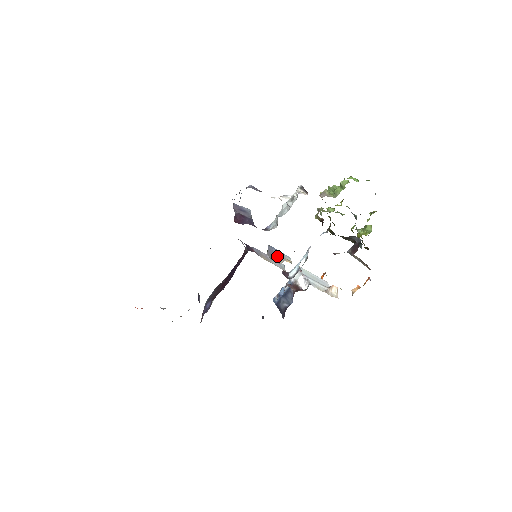
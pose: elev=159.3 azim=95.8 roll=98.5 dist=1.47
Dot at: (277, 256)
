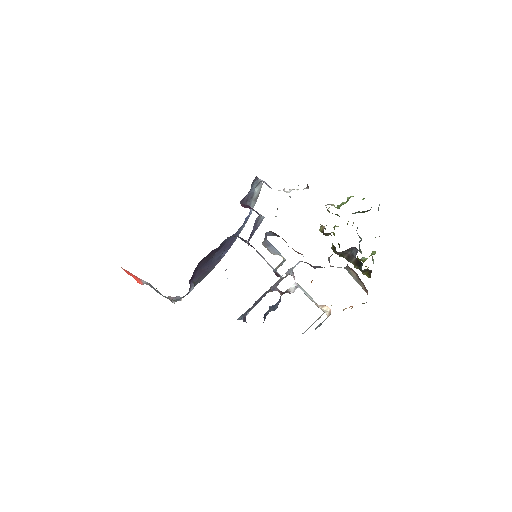
Dot at: (272, 250)
